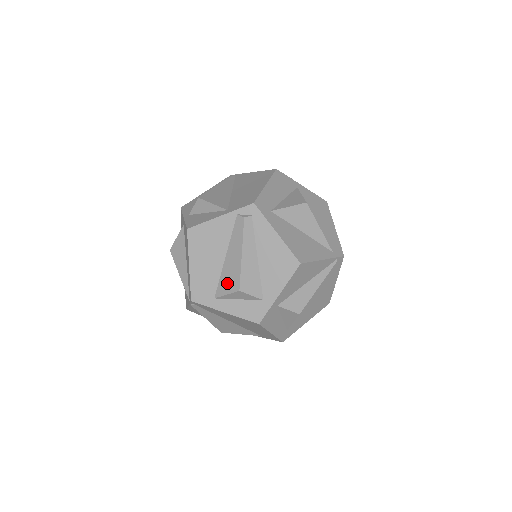
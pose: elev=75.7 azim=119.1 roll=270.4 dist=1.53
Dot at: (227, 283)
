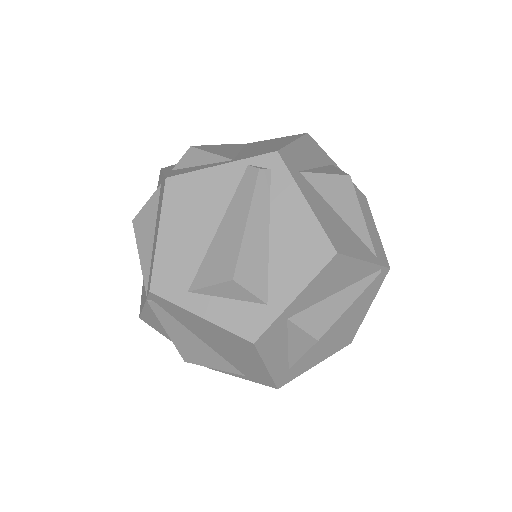
Dot at: (214, 268)
